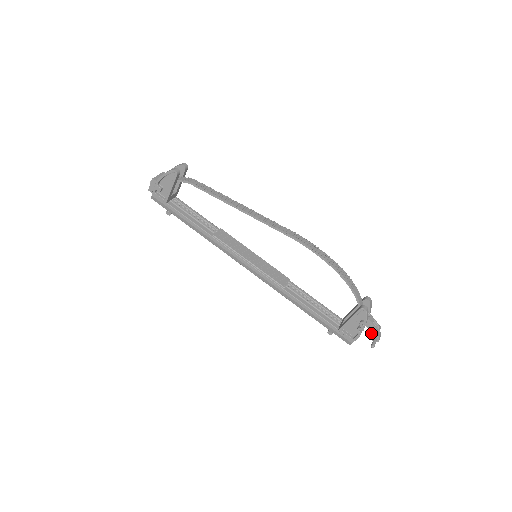
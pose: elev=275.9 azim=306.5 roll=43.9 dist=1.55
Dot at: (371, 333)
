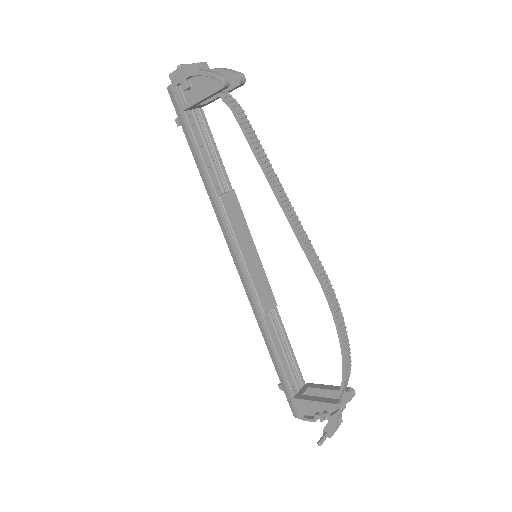
Dot at: (327, 426)
